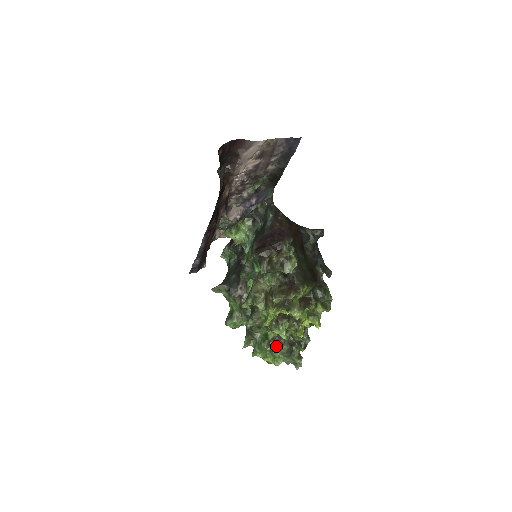
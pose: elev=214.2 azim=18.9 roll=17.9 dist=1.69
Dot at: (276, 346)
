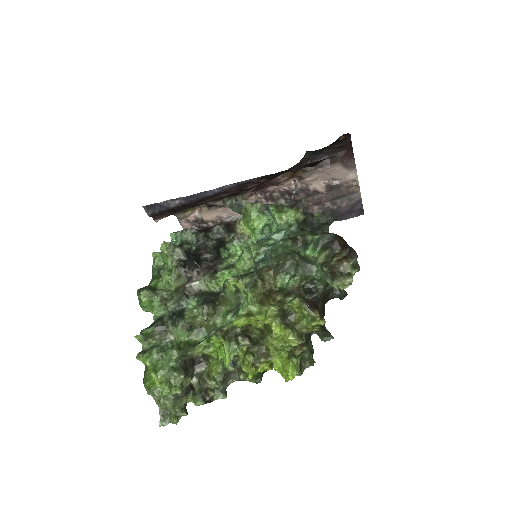
Dot at: (185, 368)
